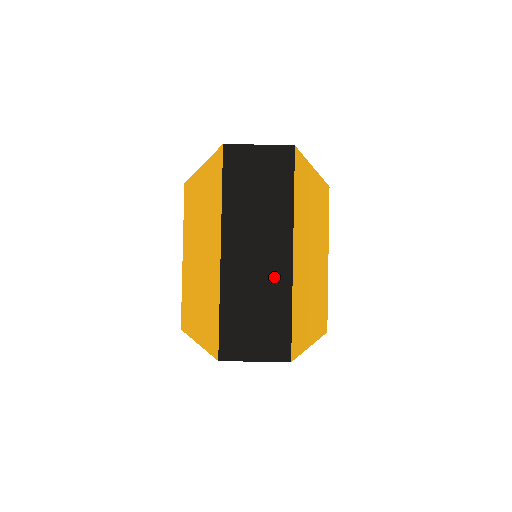
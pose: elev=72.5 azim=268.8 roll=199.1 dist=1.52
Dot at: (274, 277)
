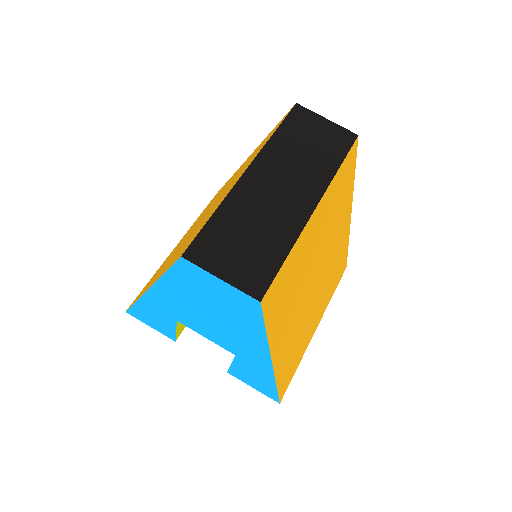
Dot at: (286, 216)
